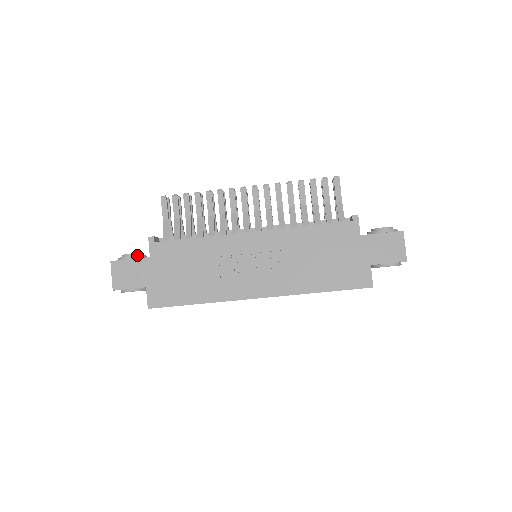
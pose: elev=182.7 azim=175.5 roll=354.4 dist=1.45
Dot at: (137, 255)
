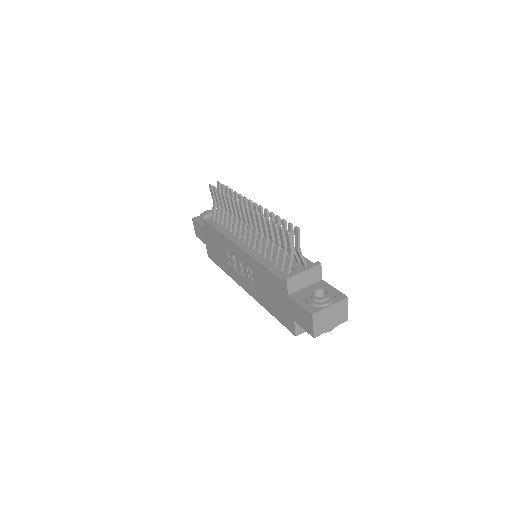
Dot at: occluded
